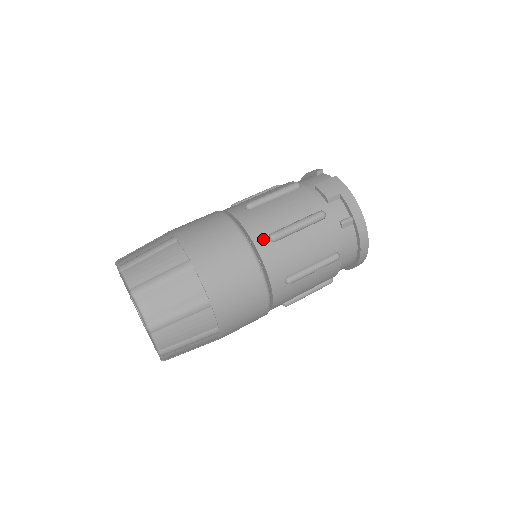
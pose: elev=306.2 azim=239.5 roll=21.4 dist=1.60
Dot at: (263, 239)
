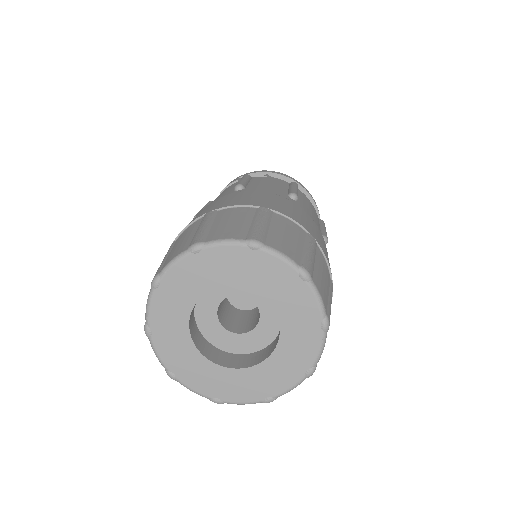
Dot at: occluded
